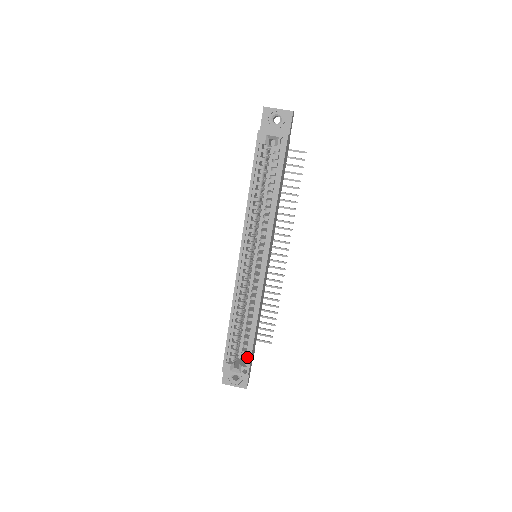
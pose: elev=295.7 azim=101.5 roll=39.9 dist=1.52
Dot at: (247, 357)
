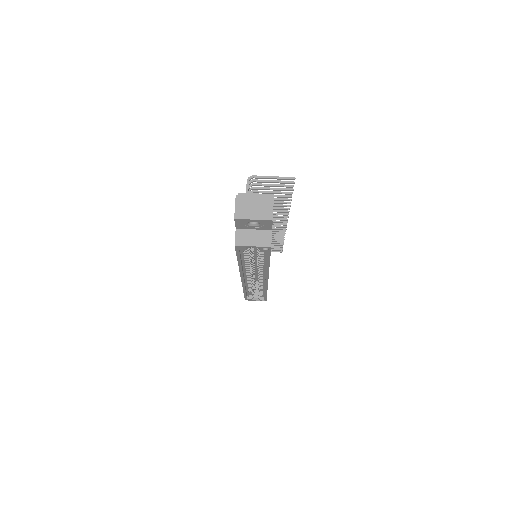
Dot at: (263, 296)
